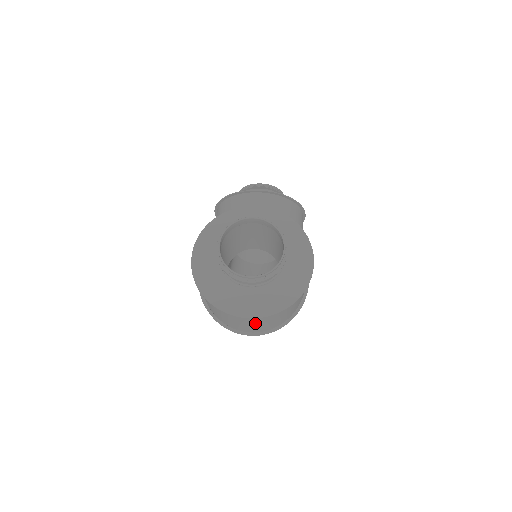
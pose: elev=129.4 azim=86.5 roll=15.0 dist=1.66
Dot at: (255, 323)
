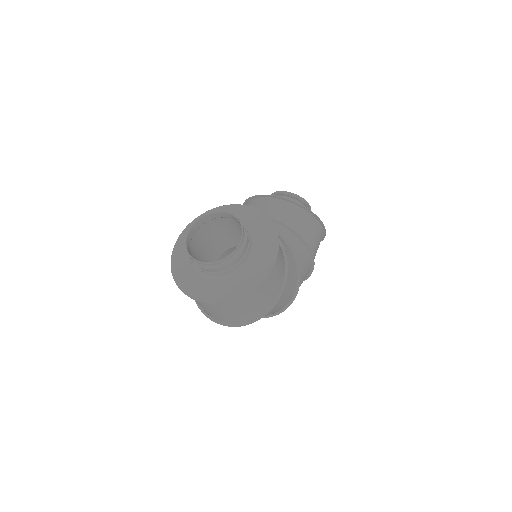
Dot at: (217, 311)
